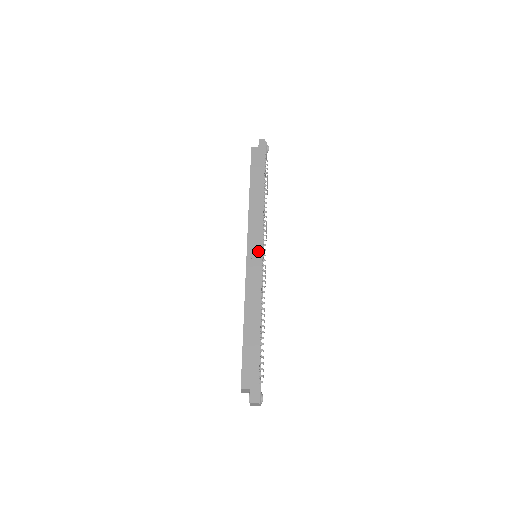
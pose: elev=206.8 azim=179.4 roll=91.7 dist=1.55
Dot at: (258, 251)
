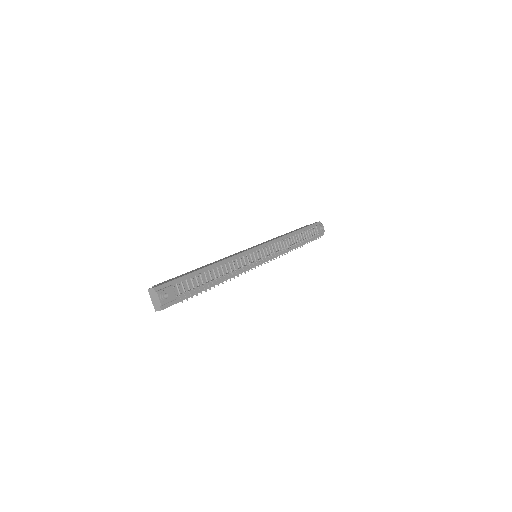
Dot at: (255, 246)
